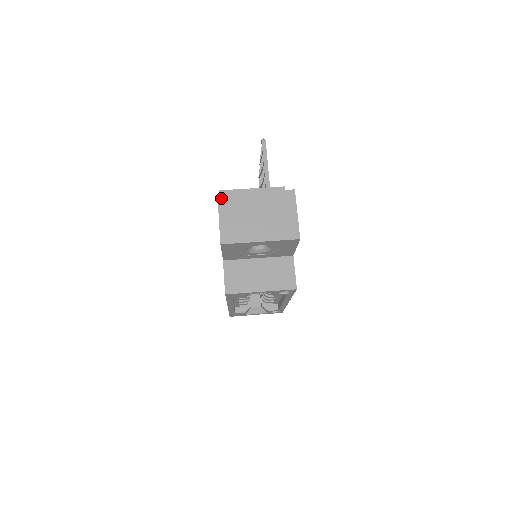
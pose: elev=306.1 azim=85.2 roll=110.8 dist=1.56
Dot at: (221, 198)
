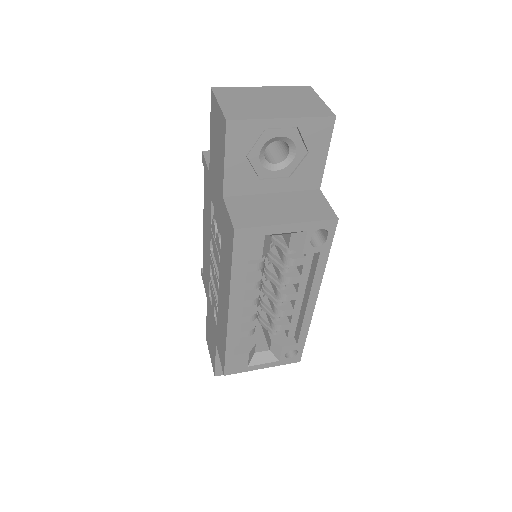
Dot at: (217, 90)
